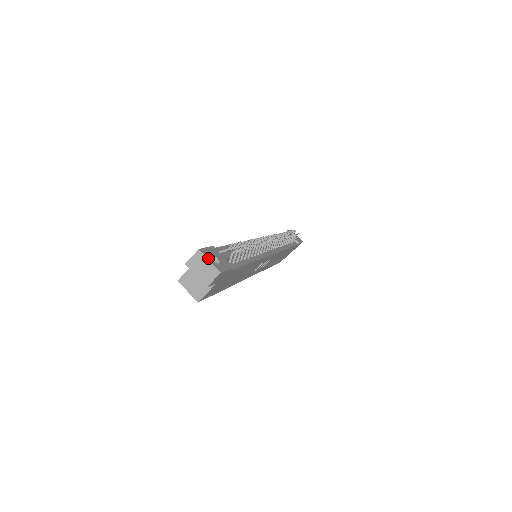
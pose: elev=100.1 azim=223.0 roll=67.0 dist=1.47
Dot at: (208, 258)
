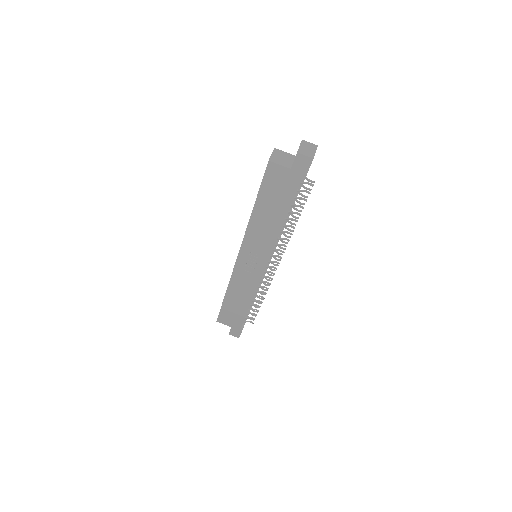
Dot at: occluded
